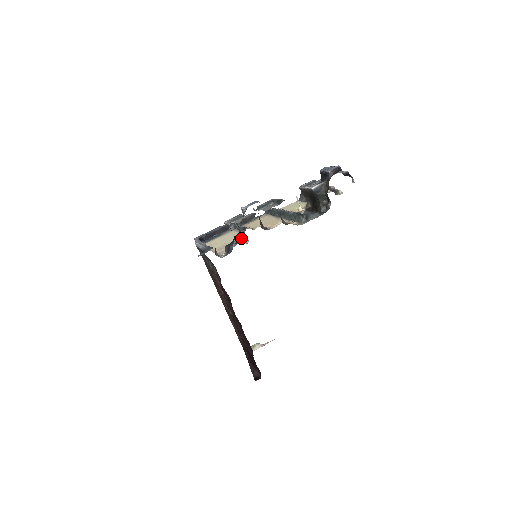
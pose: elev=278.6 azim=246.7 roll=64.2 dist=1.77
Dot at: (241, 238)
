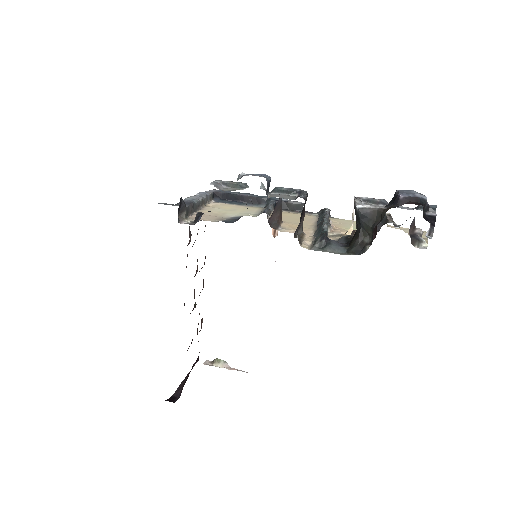
Dot at: (238, 218)
